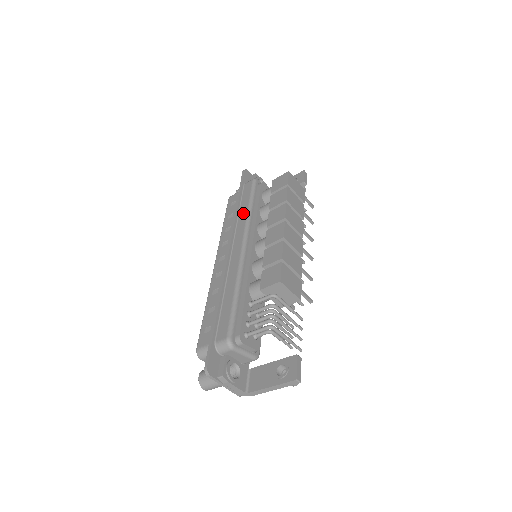
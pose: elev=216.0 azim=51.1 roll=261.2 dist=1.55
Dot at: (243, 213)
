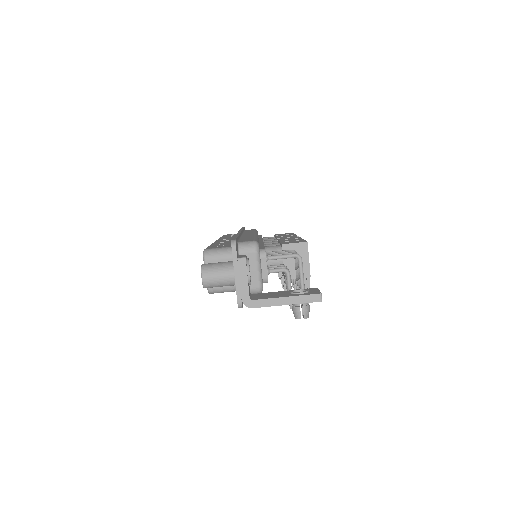
Dot at: (250, 231)
